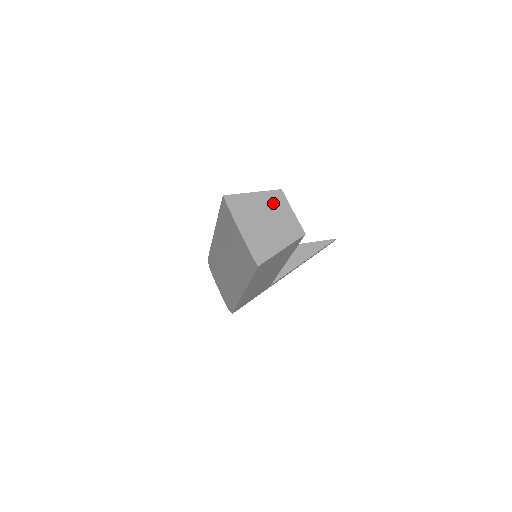
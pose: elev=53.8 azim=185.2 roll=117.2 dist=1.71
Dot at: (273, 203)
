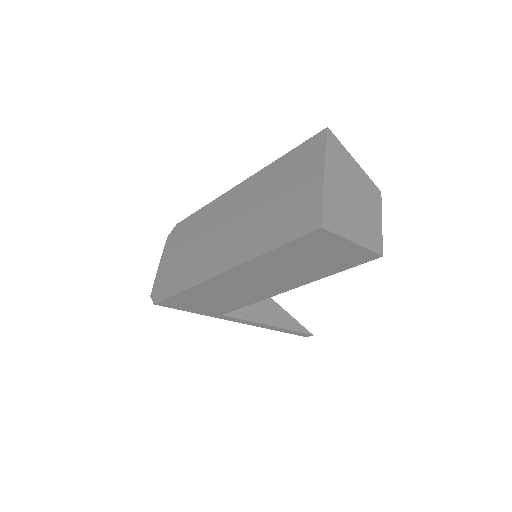
Dot at: (368, 192)
